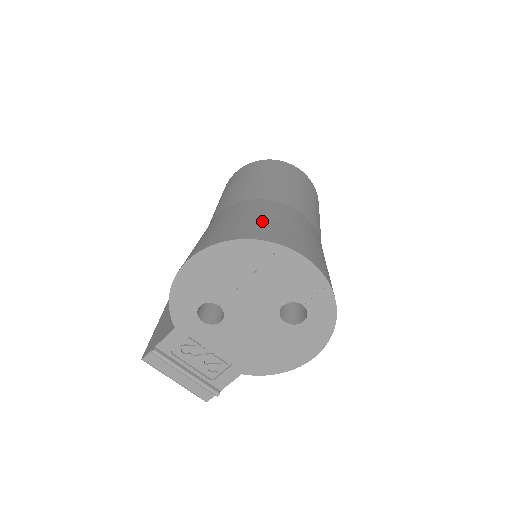
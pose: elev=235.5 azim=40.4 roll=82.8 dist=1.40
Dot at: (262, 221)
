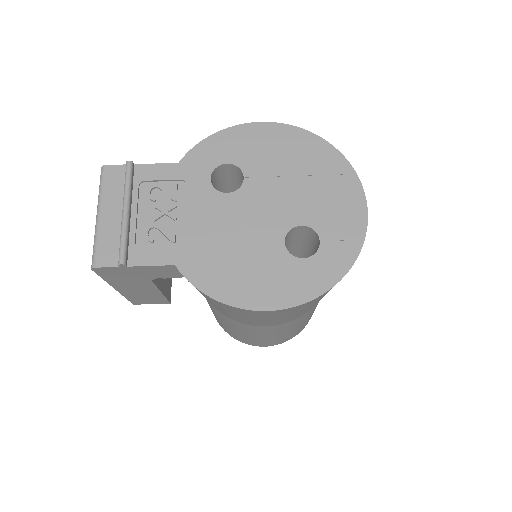
Dot at: occluded
